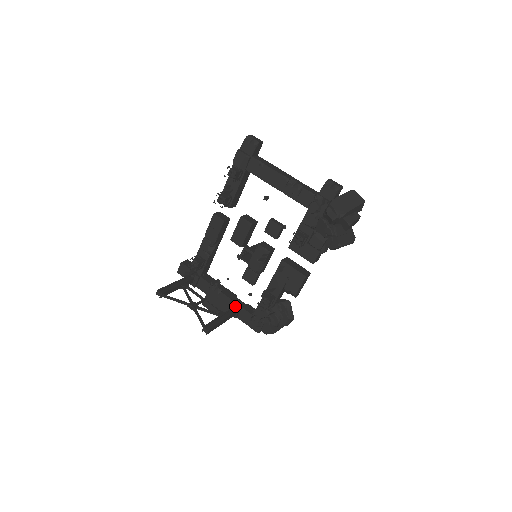
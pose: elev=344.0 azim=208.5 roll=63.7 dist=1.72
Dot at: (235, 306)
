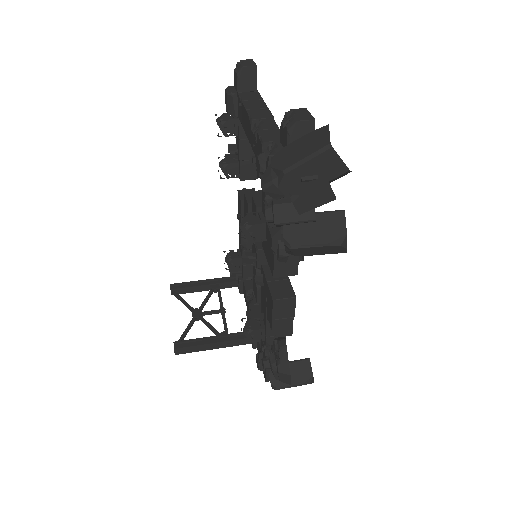
Dot at: occluded
